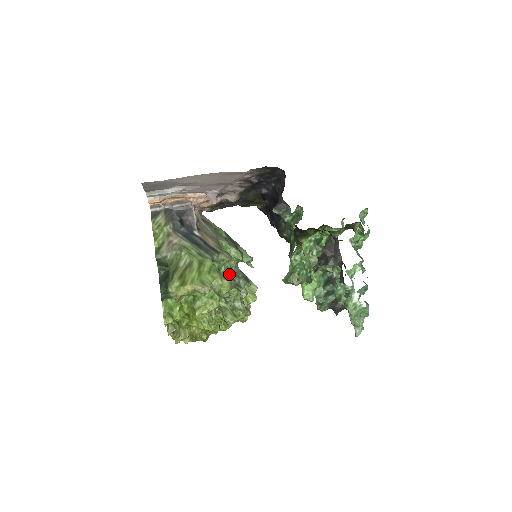
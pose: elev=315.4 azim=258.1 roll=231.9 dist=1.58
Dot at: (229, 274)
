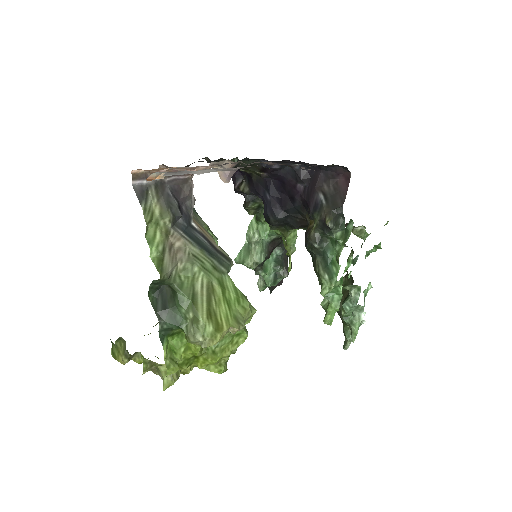
Dot at: occluded
